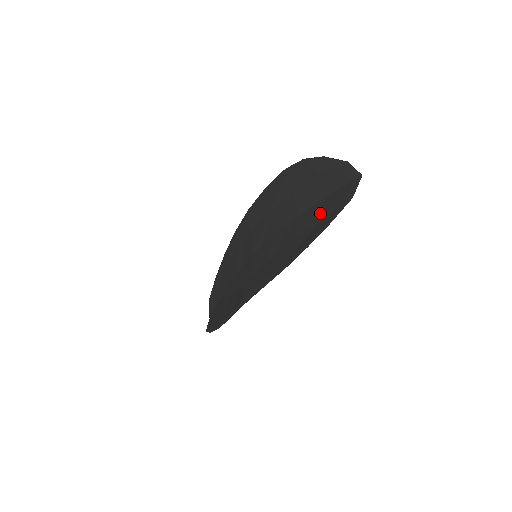
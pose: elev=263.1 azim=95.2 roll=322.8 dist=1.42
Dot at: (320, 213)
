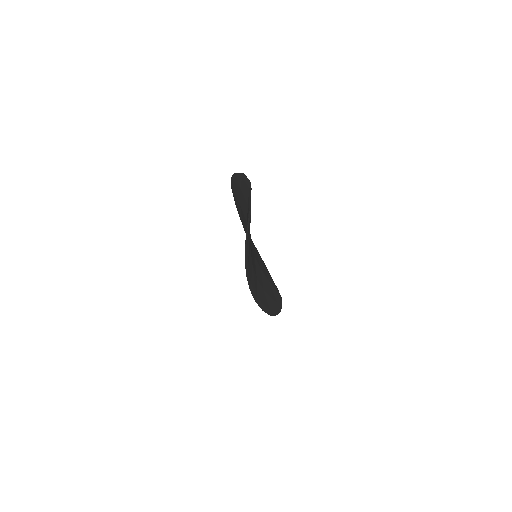
Dot at: occluded
